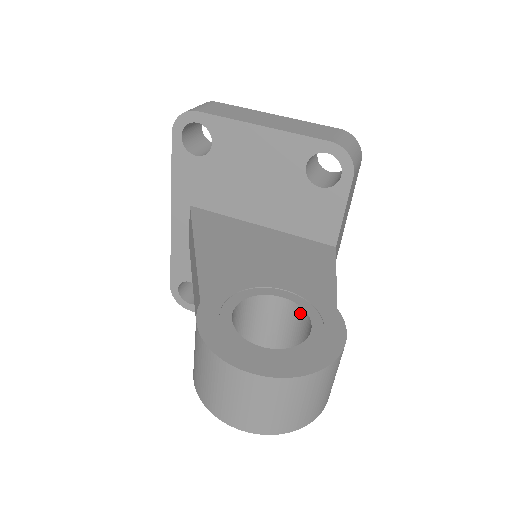
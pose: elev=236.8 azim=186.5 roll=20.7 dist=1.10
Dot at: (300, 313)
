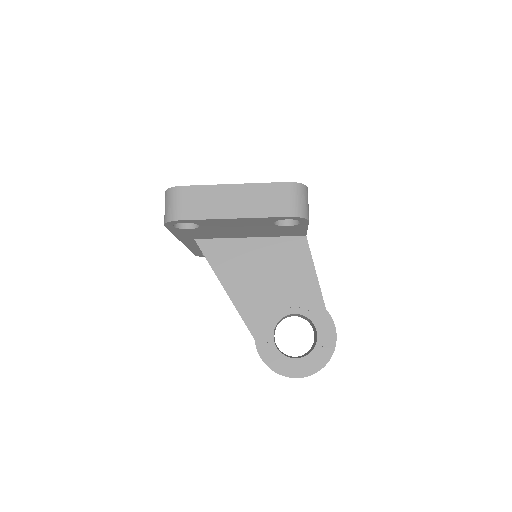
Dot at: (306, 317)
